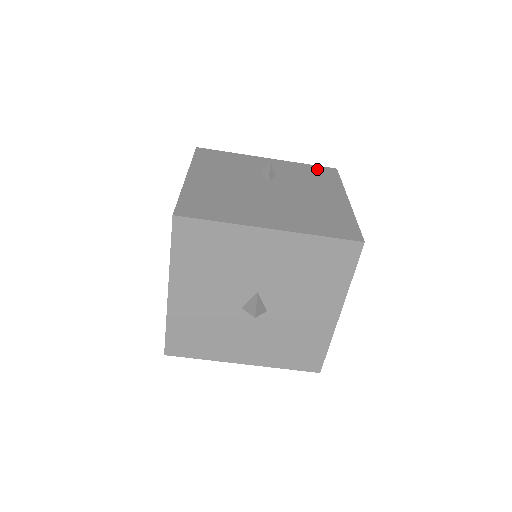
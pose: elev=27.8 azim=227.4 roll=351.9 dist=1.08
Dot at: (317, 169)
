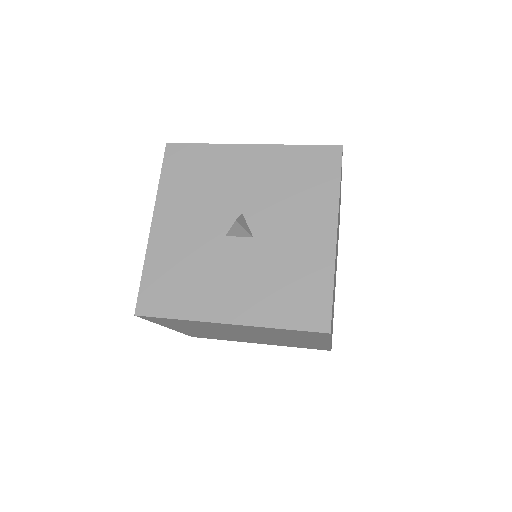
Dot at: occluded
